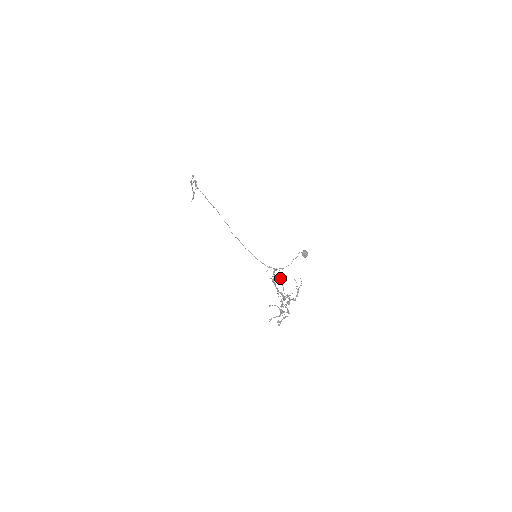
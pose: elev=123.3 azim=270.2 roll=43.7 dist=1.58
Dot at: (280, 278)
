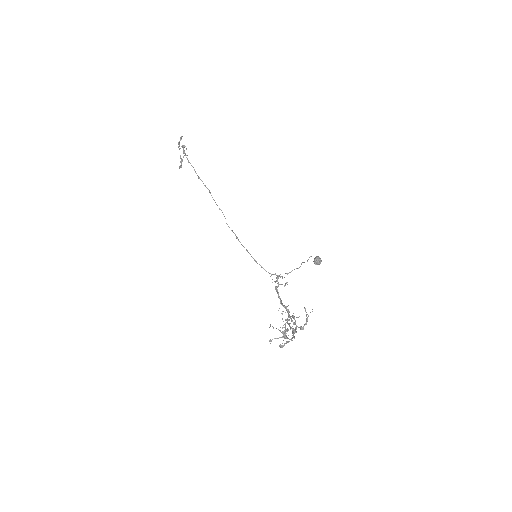
Dot at: (285, 284)
